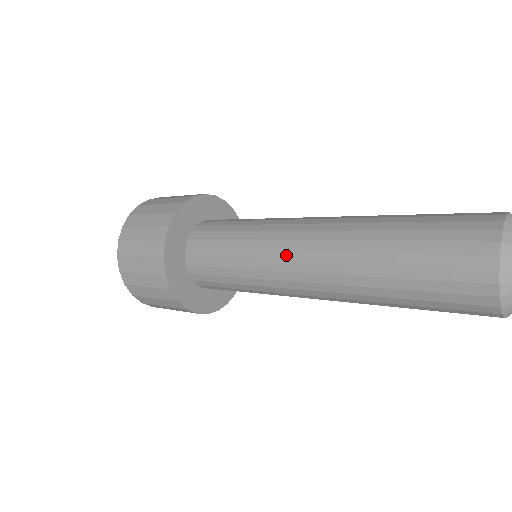
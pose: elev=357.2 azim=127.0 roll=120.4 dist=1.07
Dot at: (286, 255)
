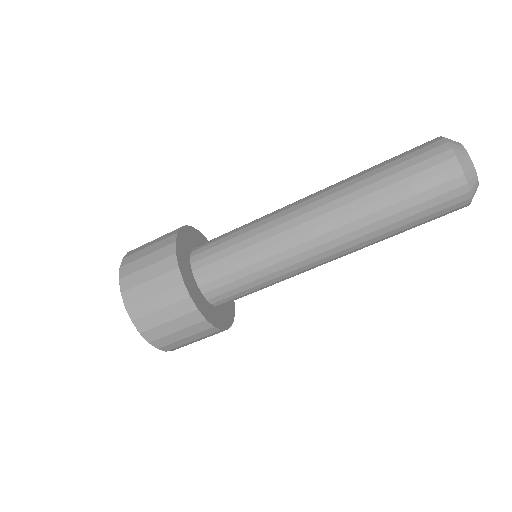
Dot at: (290, 209)
